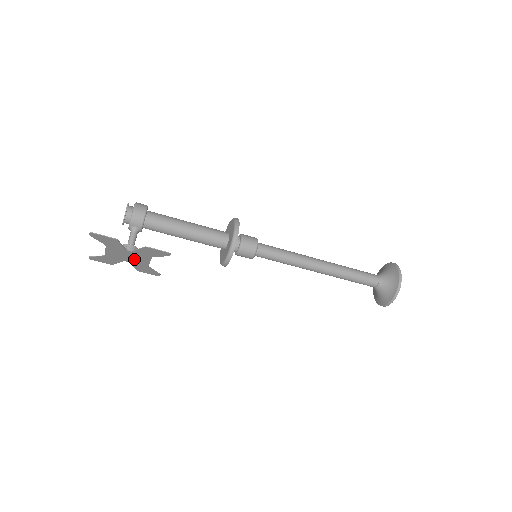
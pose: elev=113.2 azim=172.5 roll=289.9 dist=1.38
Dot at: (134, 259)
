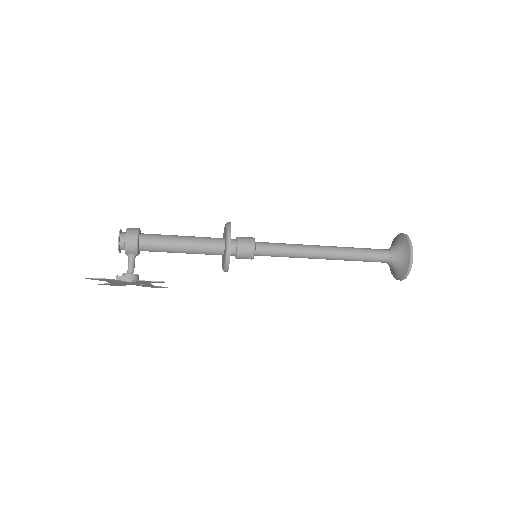
Dot at: (137, 284)
